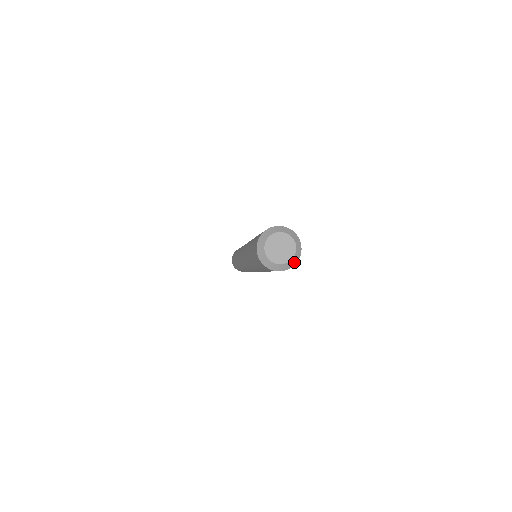
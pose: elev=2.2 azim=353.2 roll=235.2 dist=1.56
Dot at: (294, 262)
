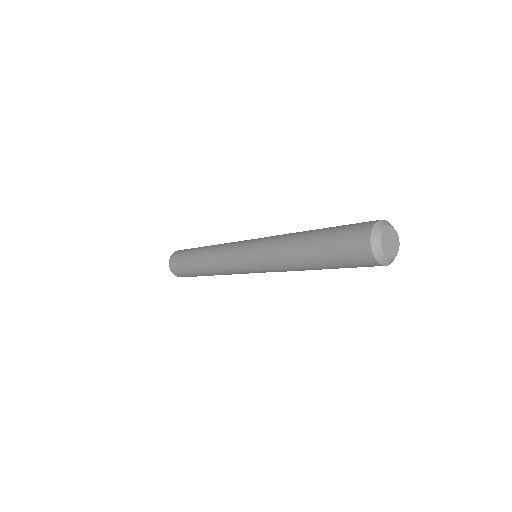
Dot at: (391, 262)
